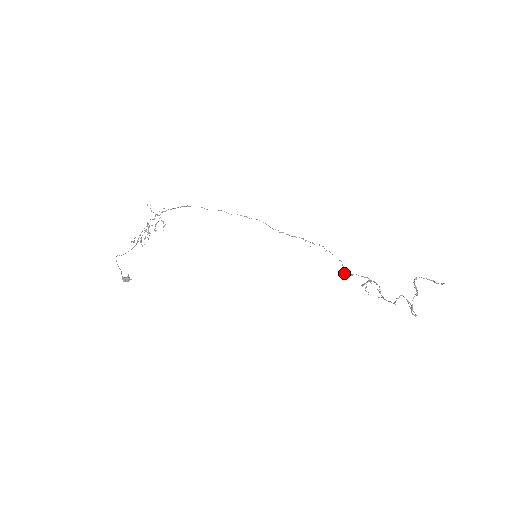
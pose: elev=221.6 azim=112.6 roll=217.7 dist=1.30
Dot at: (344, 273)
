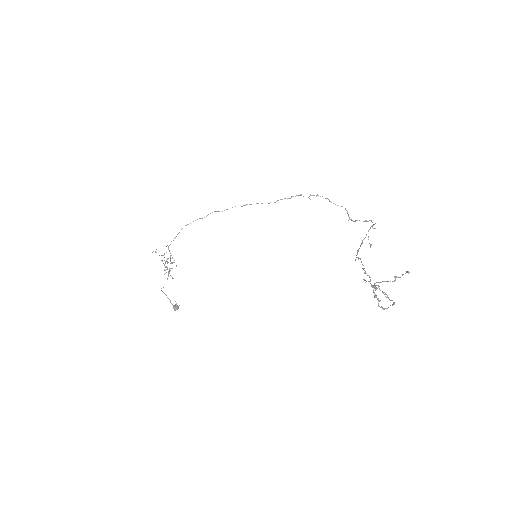
Dot at: (349, 219)
